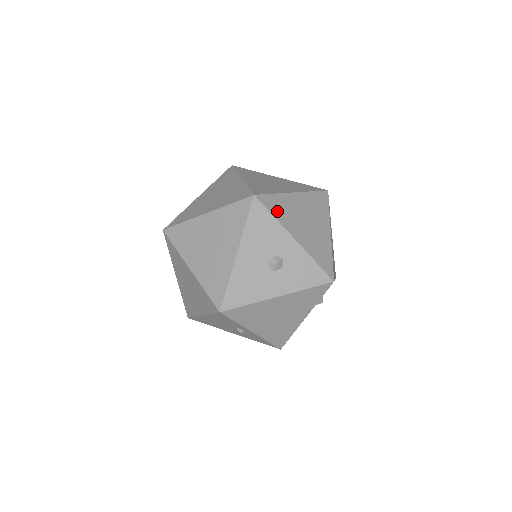
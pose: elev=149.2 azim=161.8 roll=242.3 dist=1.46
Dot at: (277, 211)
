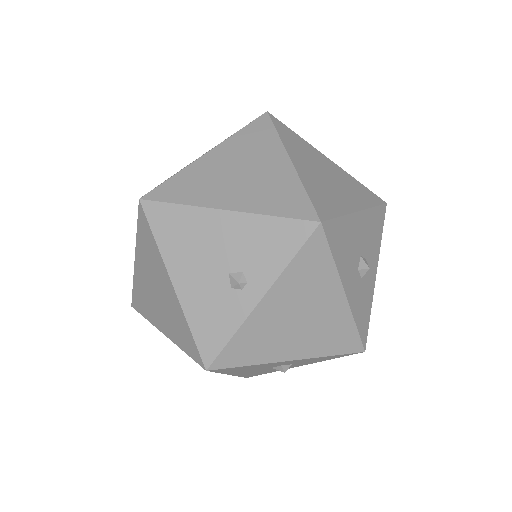
Dot at: occluded
